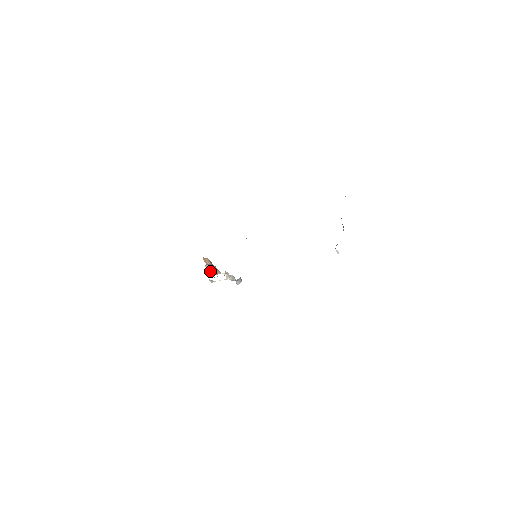
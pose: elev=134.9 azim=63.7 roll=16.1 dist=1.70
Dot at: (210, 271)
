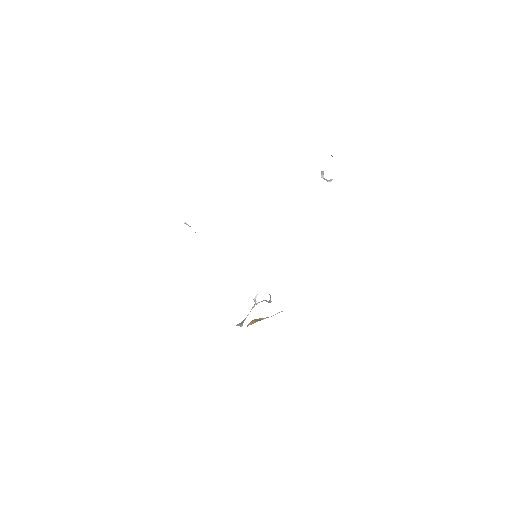
Dot at: occluded
